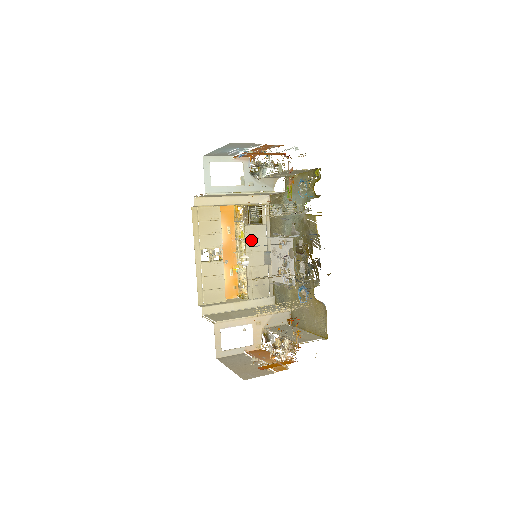
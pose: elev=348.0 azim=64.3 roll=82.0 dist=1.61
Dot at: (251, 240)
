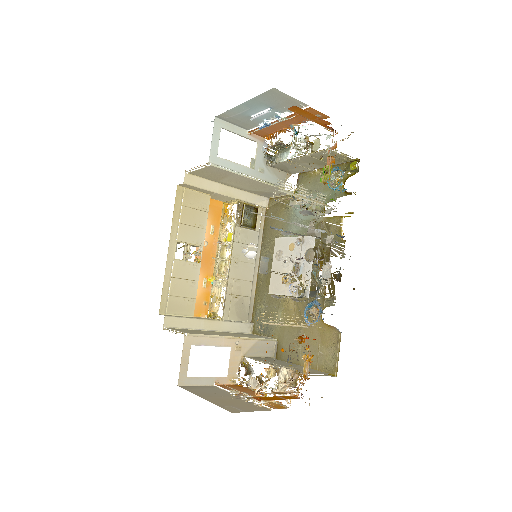
Dot at: (239, 246)
